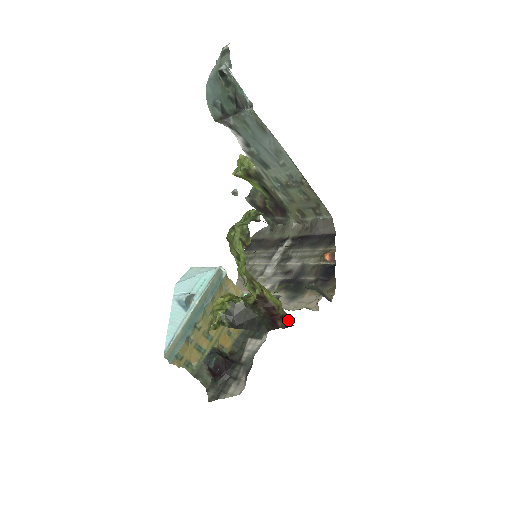
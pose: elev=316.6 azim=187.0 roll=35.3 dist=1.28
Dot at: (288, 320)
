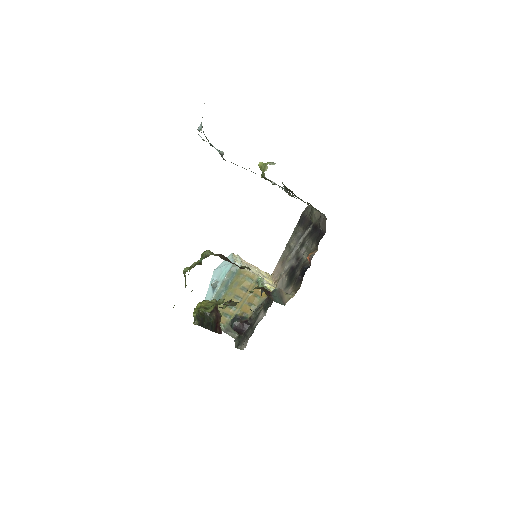
Dot at: (220, 329)
